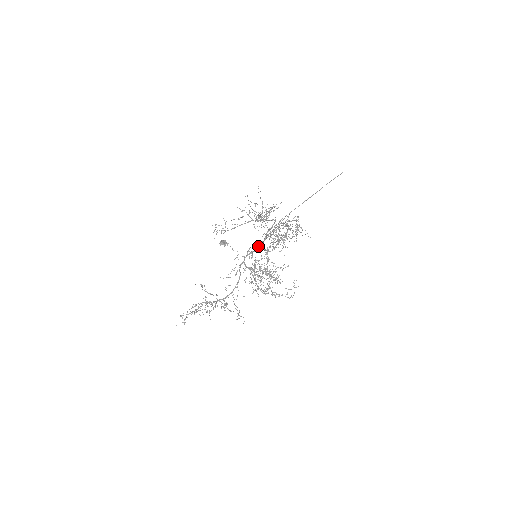
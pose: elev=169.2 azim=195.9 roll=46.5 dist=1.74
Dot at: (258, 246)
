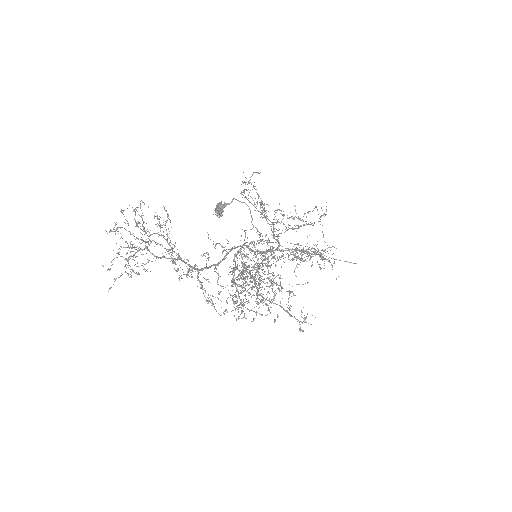
Dot at: occluded
